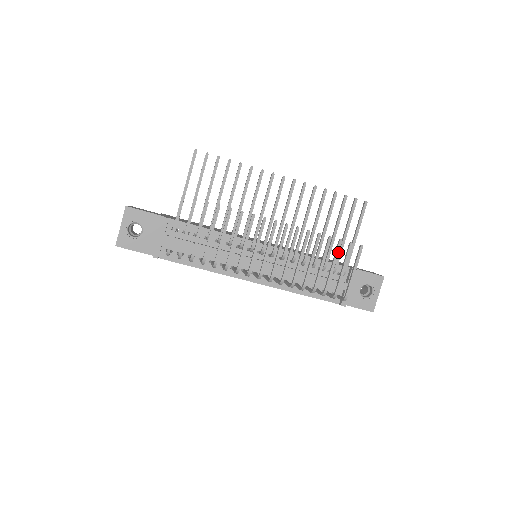
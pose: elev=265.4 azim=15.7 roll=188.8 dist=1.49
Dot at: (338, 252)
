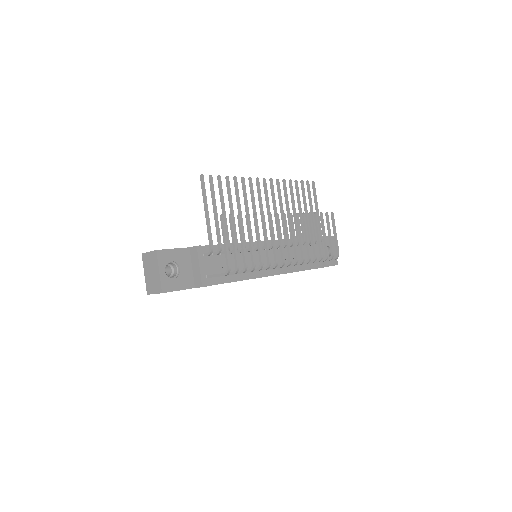
Dot at: (323, 223)
